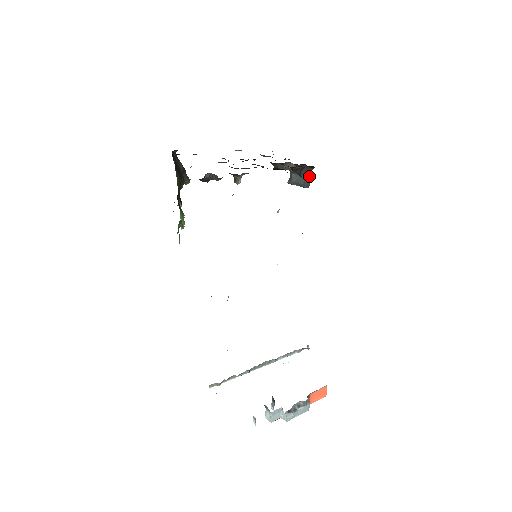
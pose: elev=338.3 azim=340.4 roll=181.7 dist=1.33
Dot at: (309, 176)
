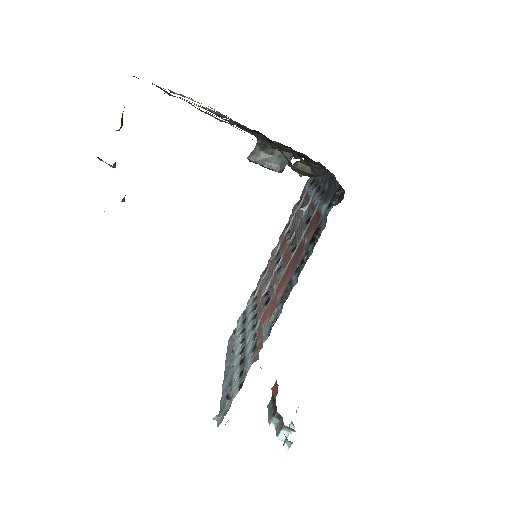
Dot at: occluded
